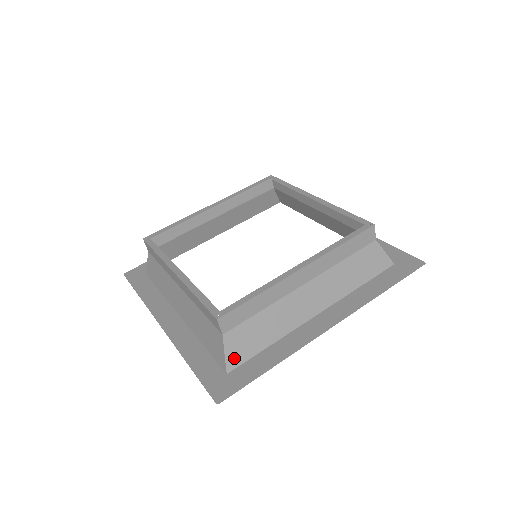
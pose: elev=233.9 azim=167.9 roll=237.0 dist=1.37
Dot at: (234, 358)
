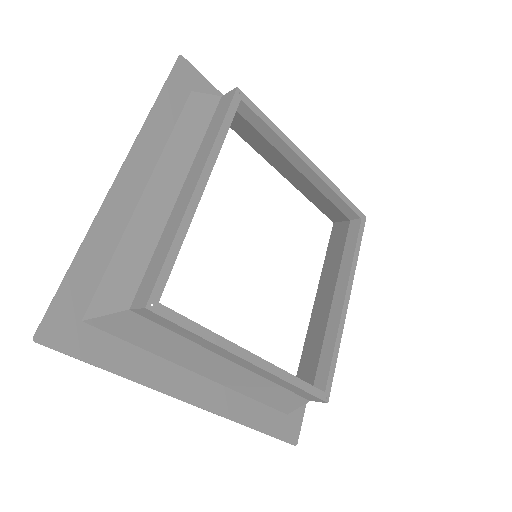
Dot at: occluded
